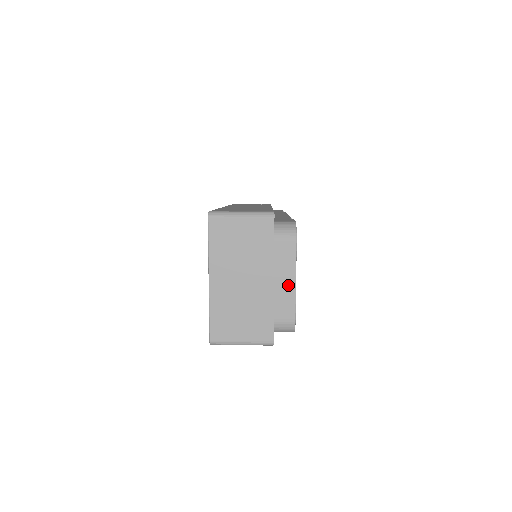
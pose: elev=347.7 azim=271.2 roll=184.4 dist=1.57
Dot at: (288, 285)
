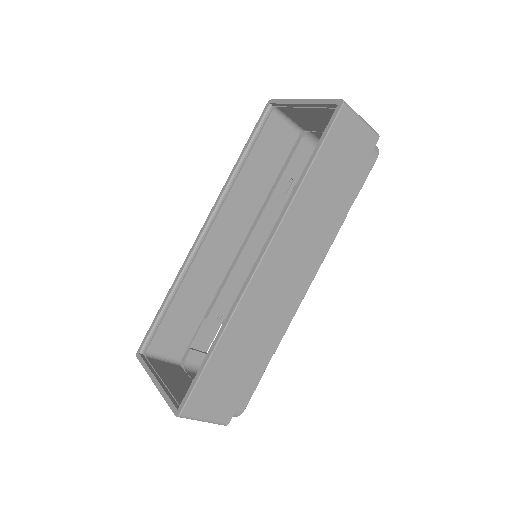
Dot at: occluded
